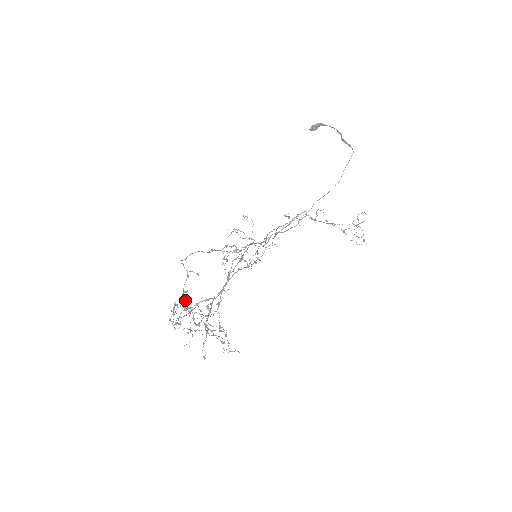
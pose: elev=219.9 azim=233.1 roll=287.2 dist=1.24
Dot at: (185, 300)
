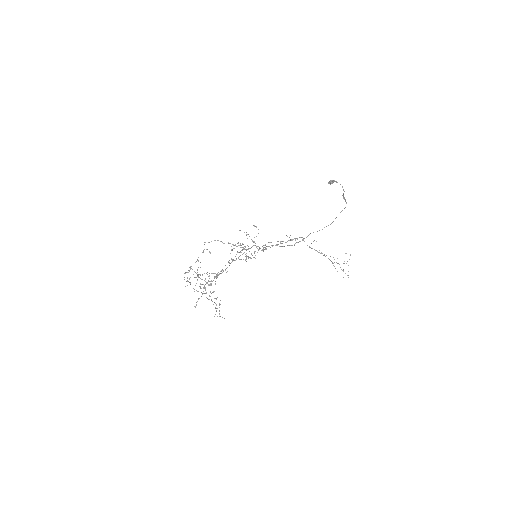
Dot at: occluded
